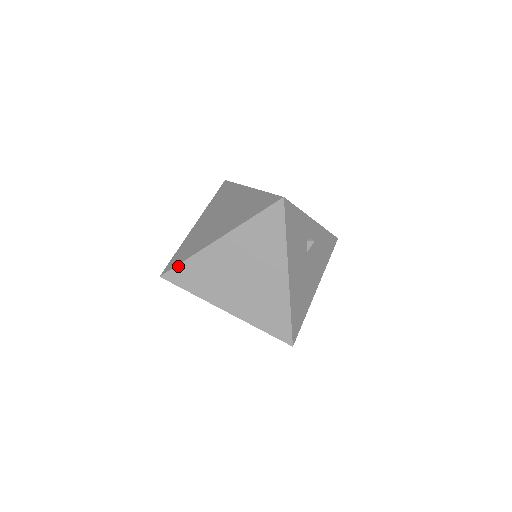
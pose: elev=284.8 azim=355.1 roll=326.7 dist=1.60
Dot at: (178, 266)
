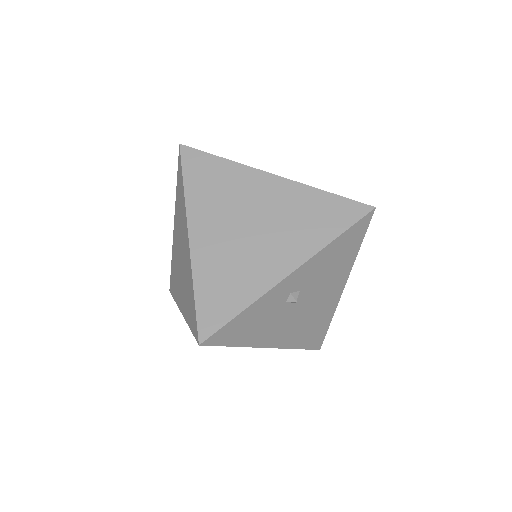
Dot at: occluded
